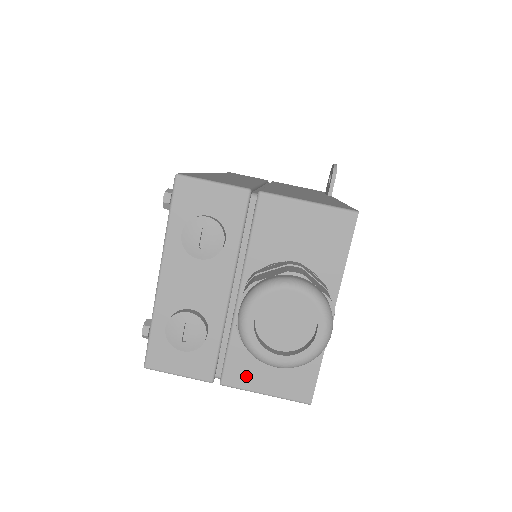
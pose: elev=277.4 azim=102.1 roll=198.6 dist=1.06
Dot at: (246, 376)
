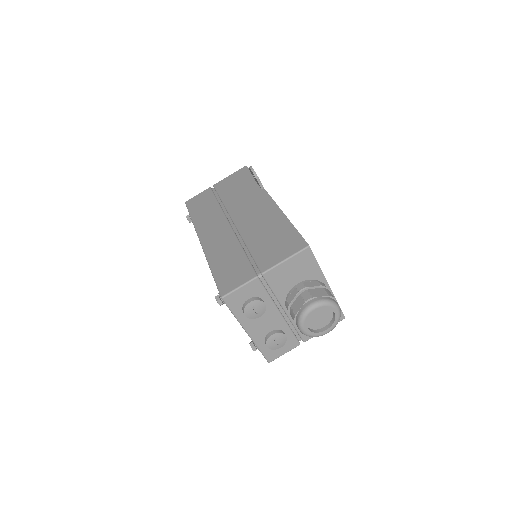
Dot at: occluded
